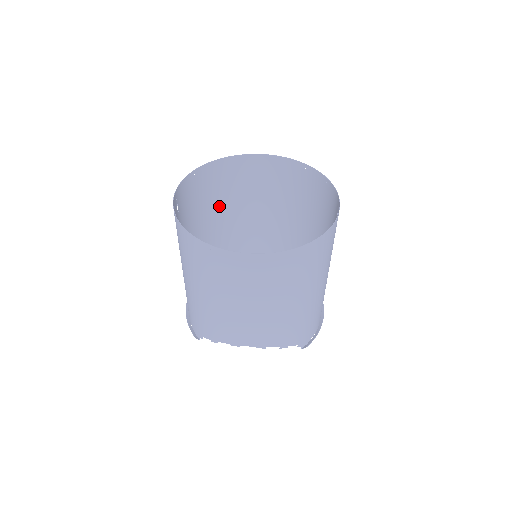
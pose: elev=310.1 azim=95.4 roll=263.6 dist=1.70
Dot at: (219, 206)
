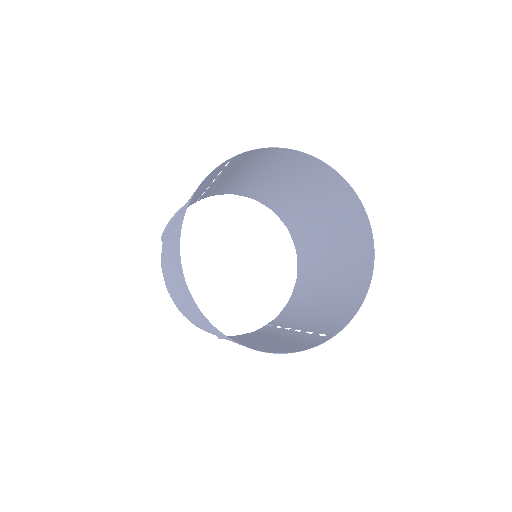
Dot at: (289, 177)
